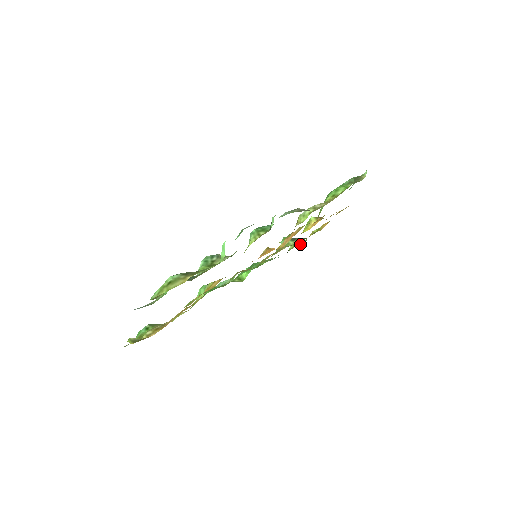
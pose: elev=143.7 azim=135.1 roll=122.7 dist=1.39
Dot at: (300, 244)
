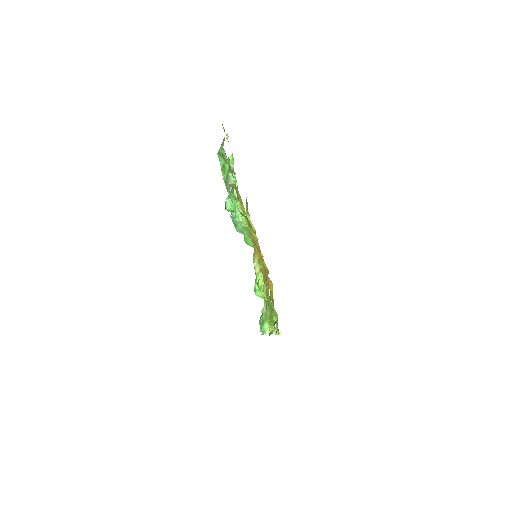
Dot at: occluded
